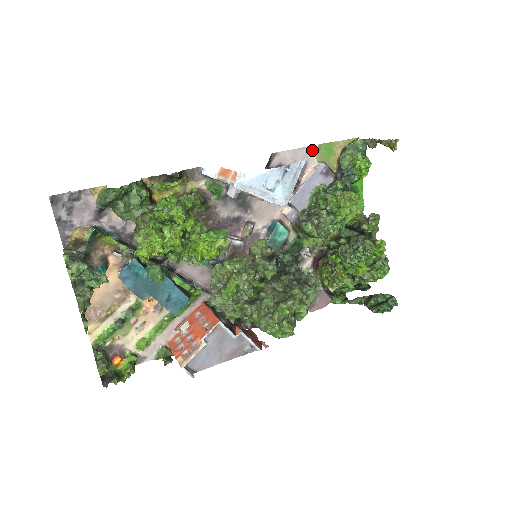
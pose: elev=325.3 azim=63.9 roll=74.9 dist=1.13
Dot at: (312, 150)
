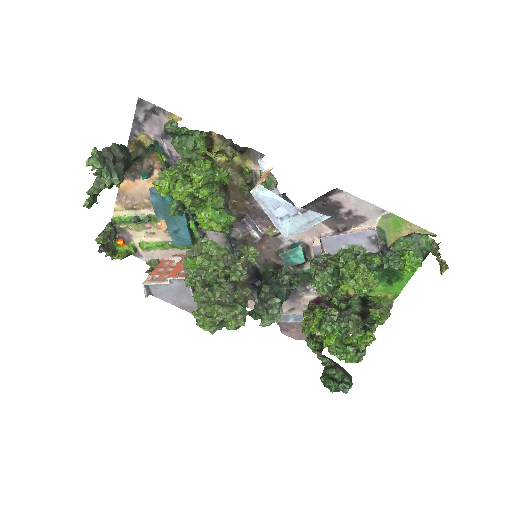
Dot at: (380, 212)
